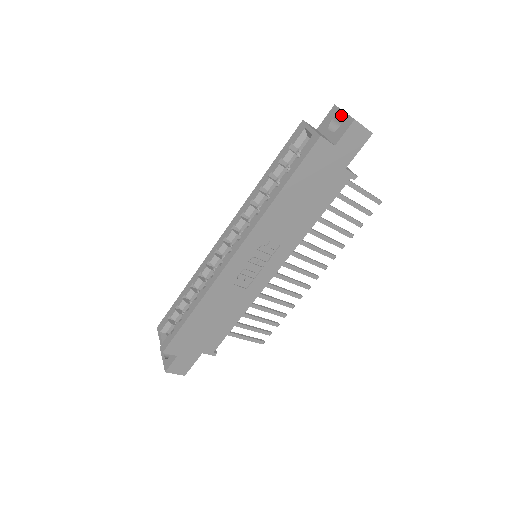
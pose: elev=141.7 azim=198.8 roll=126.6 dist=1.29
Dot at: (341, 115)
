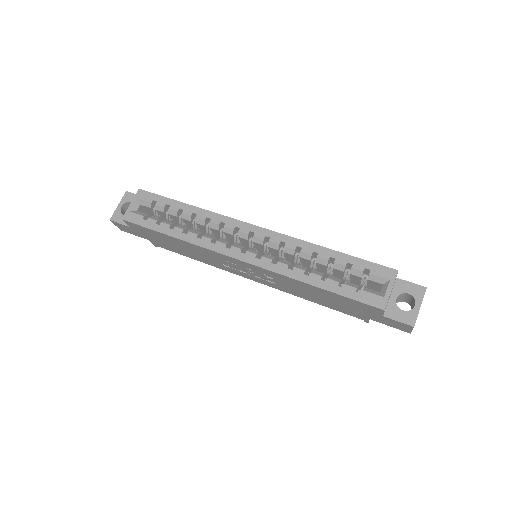
Dot at: (416, 305)
